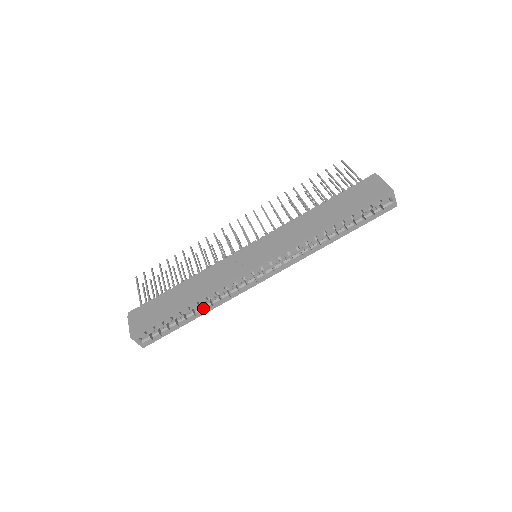
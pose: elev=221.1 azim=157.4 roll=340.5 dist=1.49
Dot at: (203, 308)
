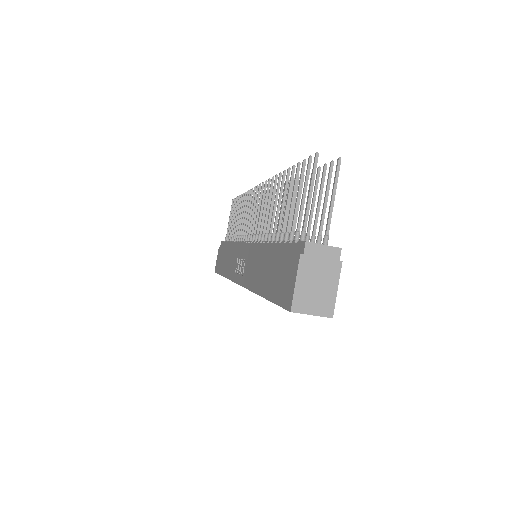
Dot at: occluded
